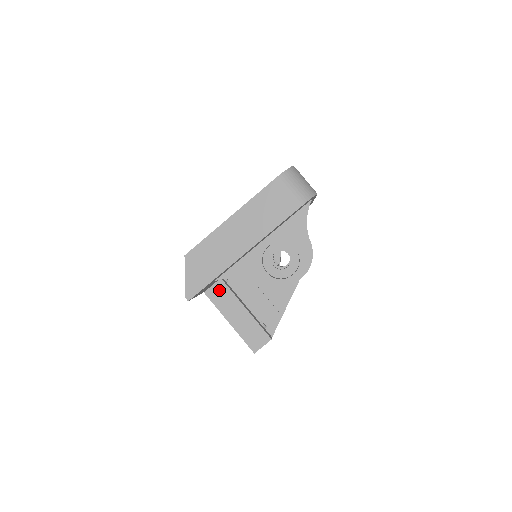
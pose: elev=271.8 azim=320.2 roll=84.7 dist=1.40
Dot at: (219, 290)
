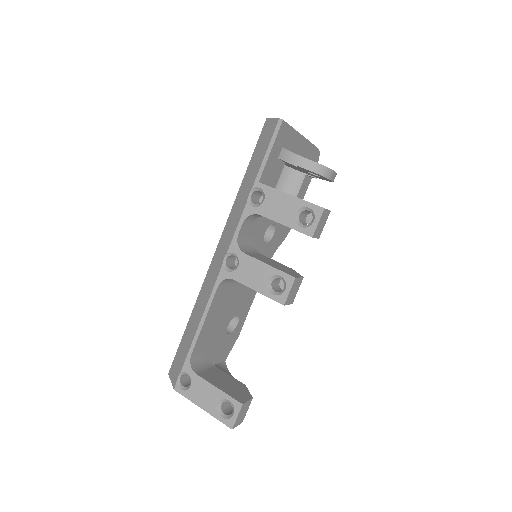
Dot at: occluded
